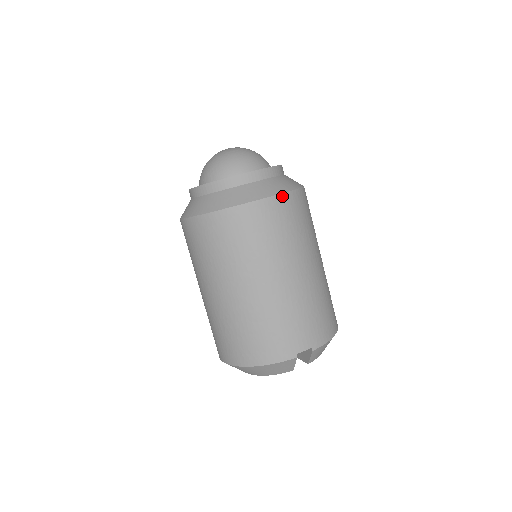
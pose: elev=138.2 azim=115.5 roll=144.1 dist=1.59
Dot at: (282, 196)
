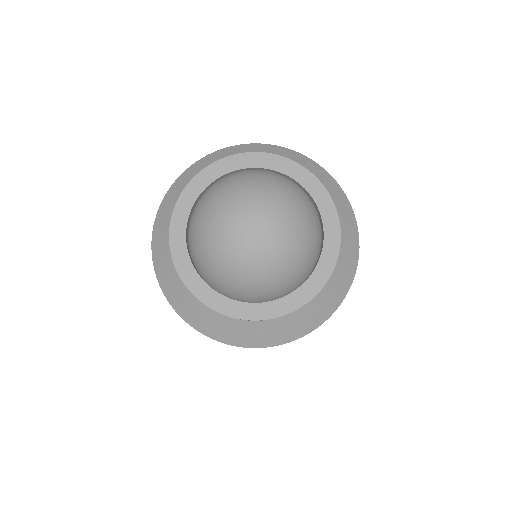
Dot at: (272, 346)
